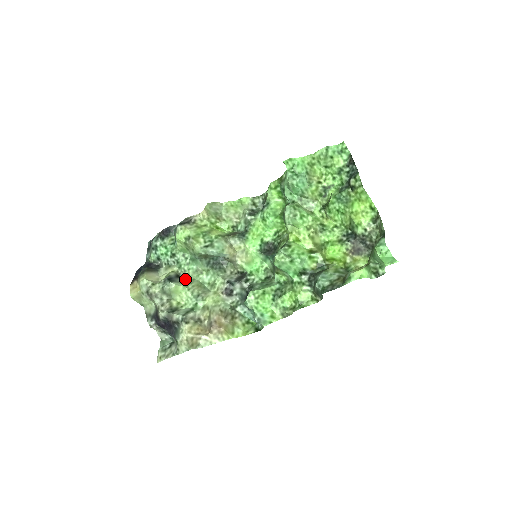
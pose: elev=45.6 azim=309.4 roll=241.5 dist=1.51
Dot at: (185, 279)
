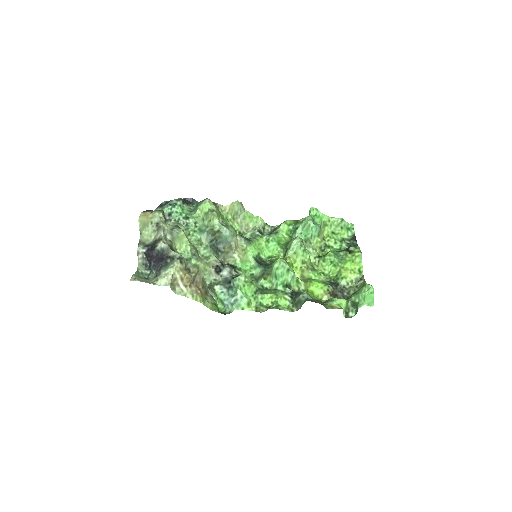
Dot at: occluded
